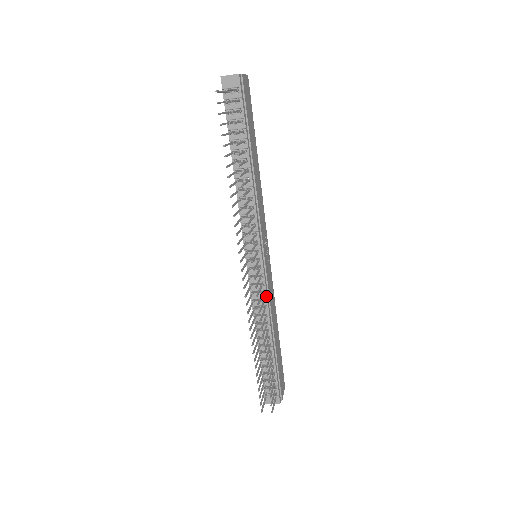
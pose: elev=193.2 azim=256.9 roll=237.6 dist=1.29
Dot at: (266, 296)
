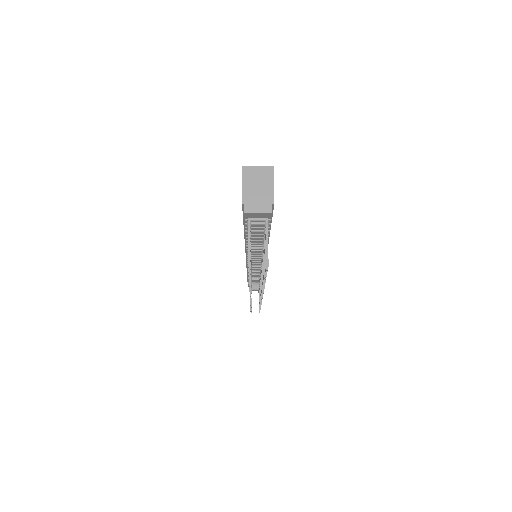
Dot at: occluded
